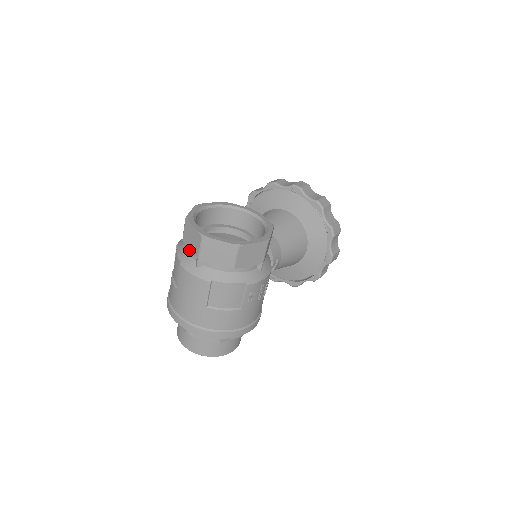
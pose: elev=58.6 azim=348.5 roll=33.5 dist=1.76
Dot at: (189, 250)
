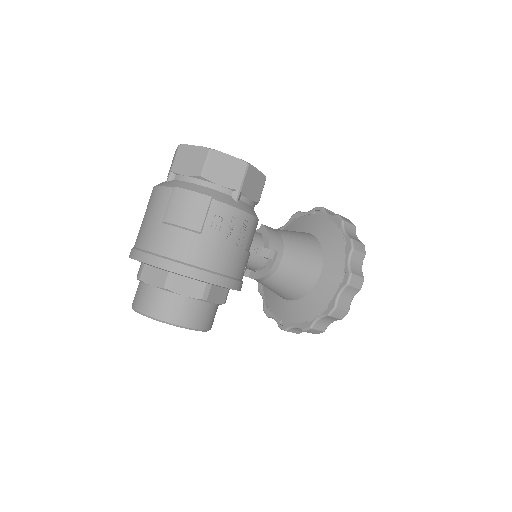
Dot at: occluded
